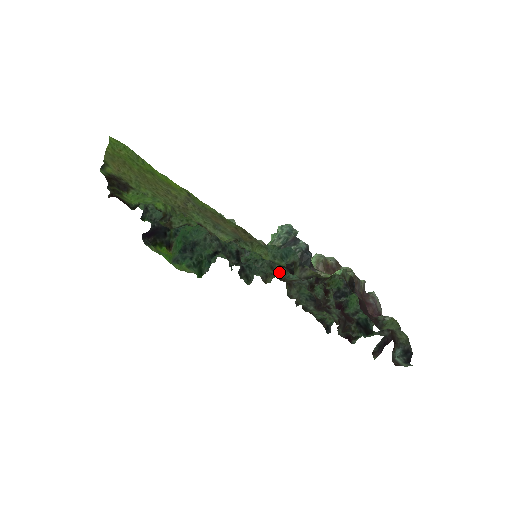
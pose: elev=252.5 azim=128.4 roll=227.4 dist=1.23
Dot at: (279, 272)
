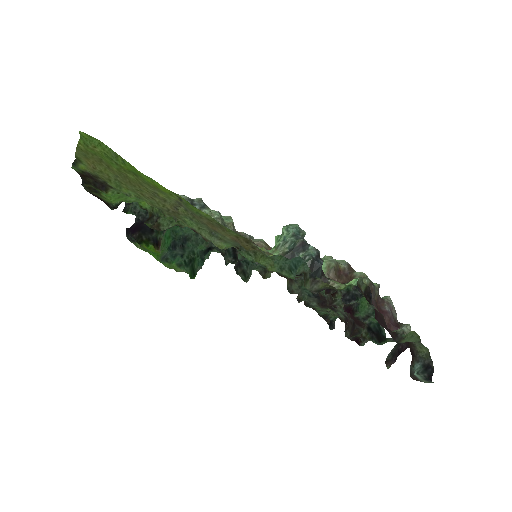
Dot at: occluded
